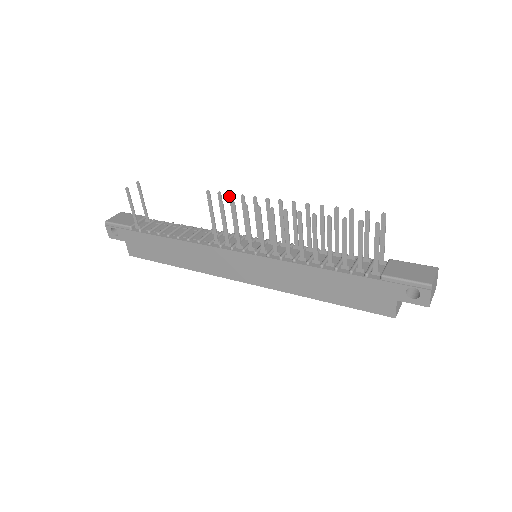
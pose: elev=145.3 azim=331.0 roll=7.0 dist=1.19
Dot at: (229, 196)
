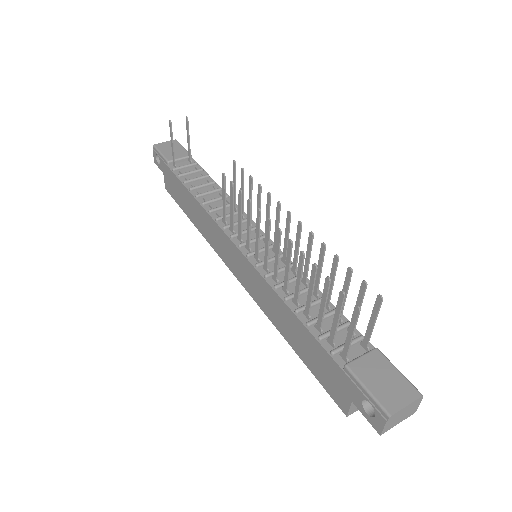
Dot at: (249, 178)
